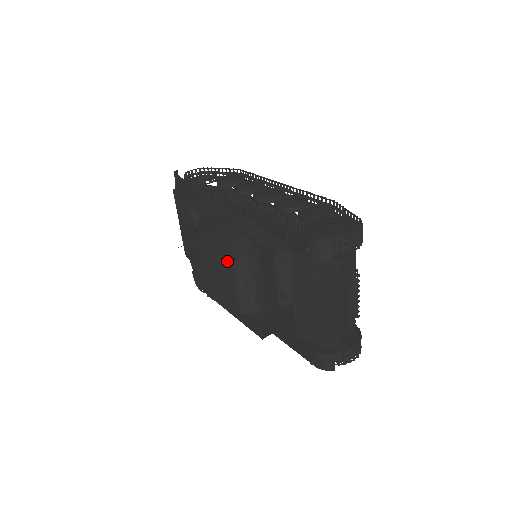
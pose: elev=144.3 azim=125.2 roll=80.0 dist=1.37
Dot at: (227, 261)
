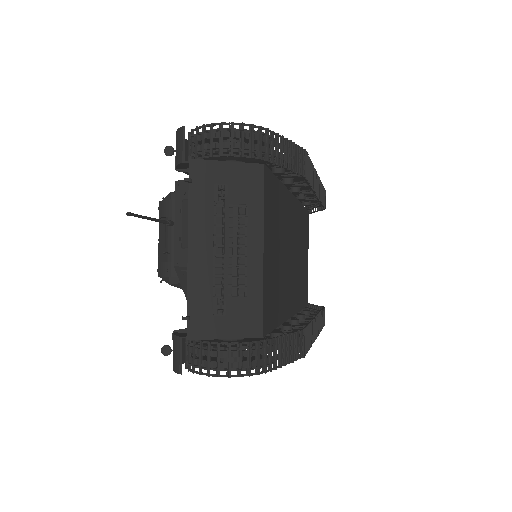
Dot at: occluded
